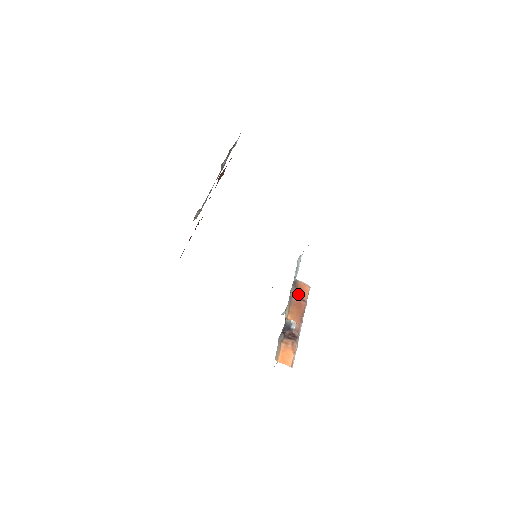
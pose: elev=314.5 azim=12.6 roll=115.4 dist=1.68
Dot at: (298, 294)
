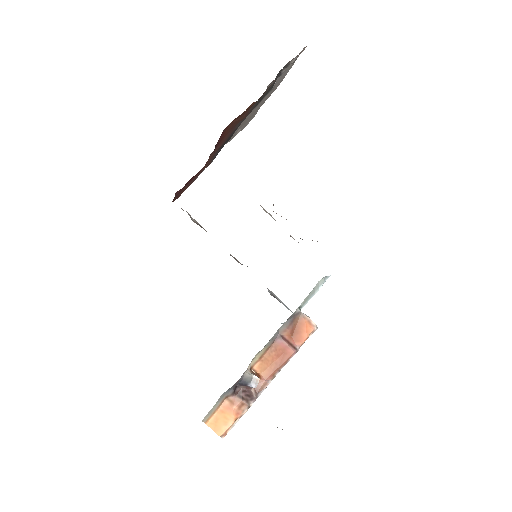
Dot at: (290, 334)
